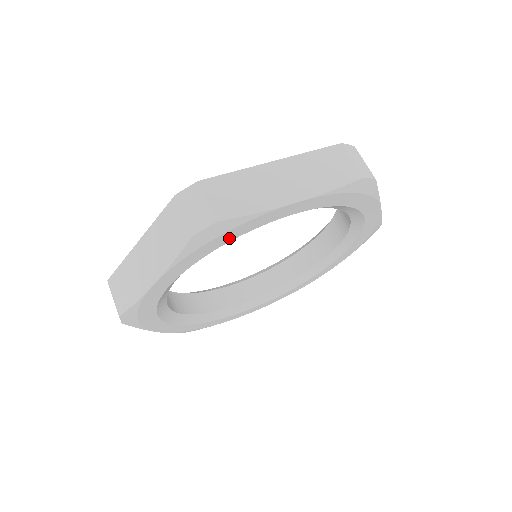
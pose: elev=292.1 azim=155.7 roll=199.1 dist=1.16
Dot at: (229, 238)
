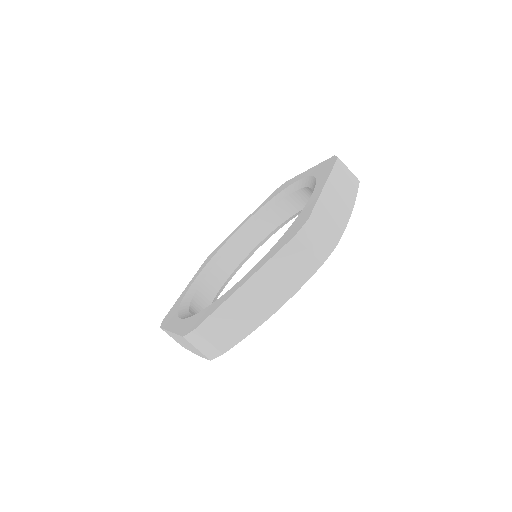
Dot at: occluded
